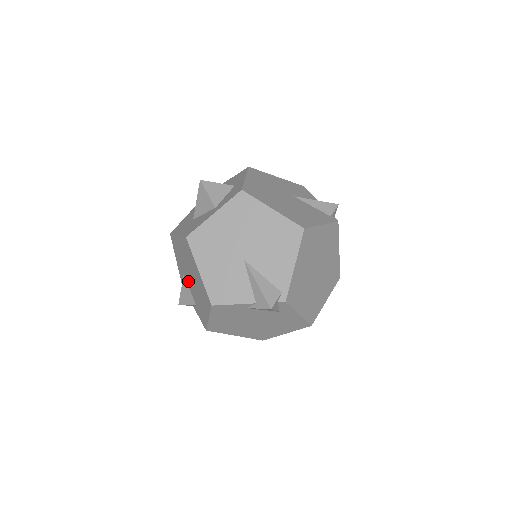
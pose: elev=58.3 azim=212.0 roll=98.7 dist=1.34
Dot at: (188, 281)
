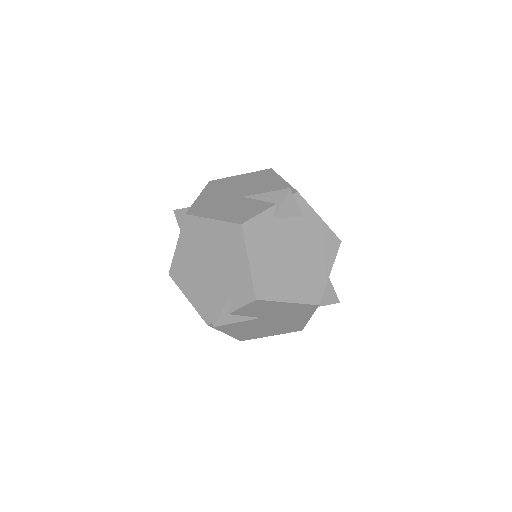
Dot at: (209, 283)
